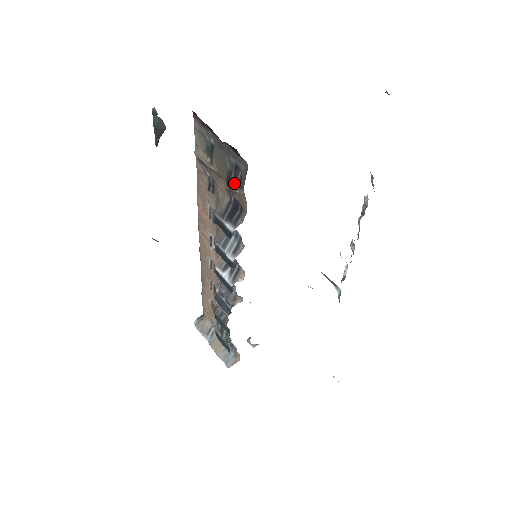
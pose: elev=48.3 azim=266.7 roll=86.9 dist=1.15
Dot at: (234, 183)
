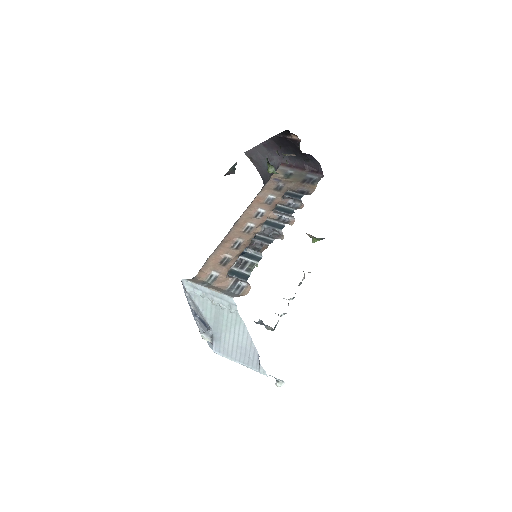
Dot at: (308, 183)
